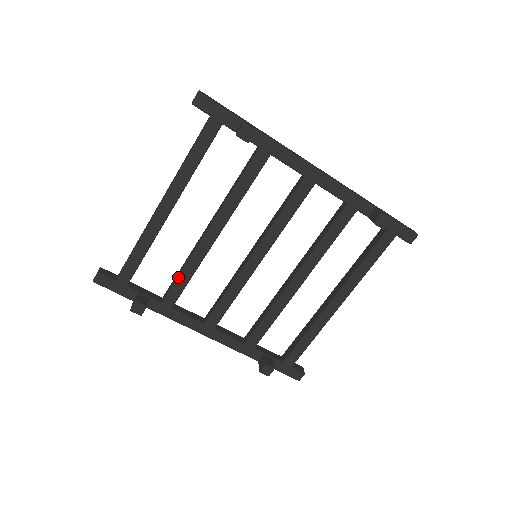
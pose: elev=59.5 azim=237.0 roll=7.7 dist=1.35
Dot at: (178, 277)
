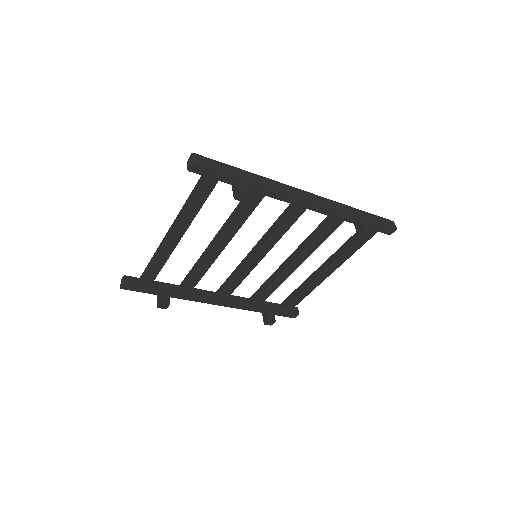
Dot at: (191, 278)
